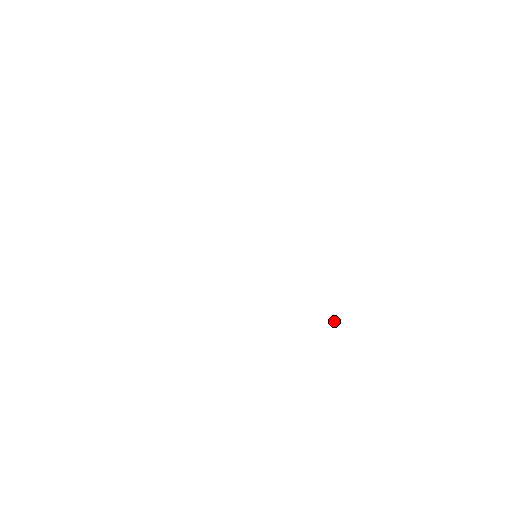
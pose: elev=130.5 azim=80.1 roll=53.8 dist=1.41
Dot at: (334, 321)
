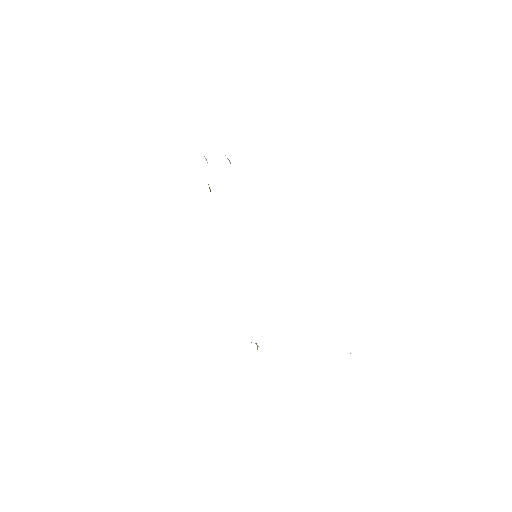
Dot at: occluded
